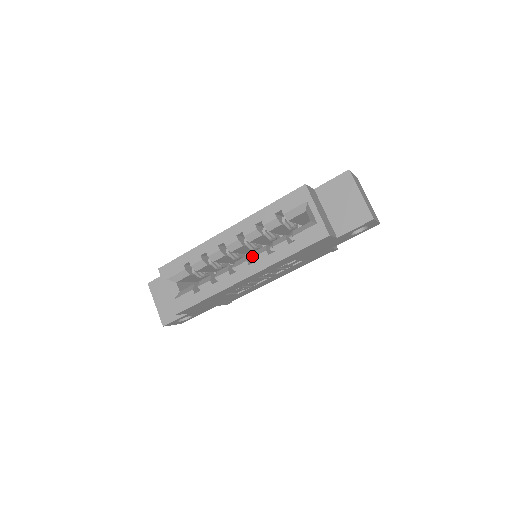
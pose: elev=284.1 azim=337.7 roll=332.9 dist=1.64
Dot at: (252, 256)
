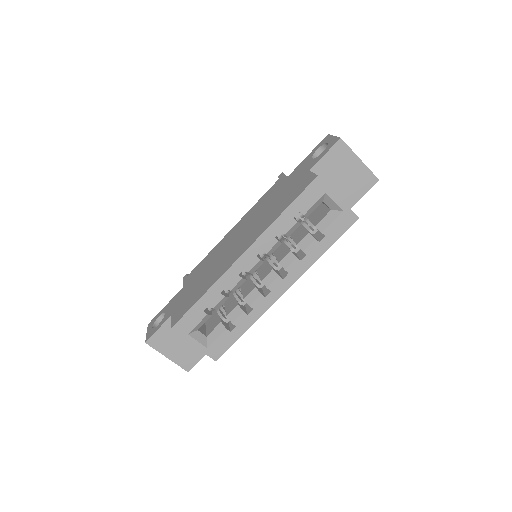
Dot at: (275, 266)
